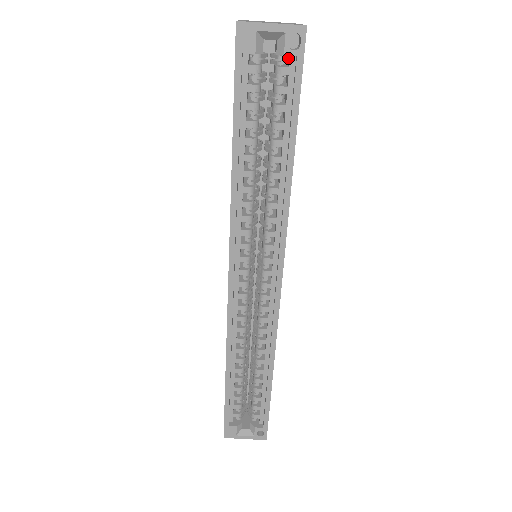
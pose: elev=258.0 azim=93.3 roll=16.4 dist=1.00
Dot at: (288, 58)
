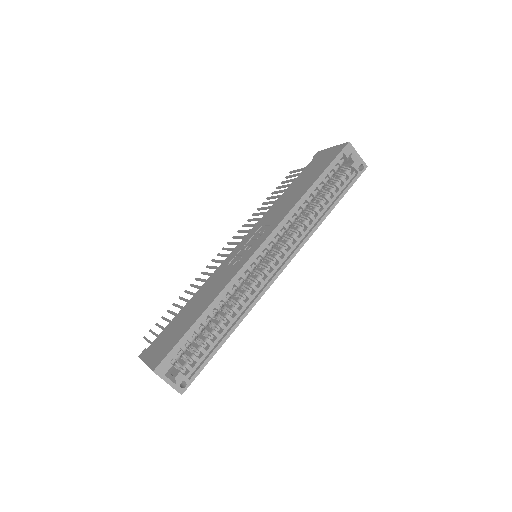
Dot at: occluded
